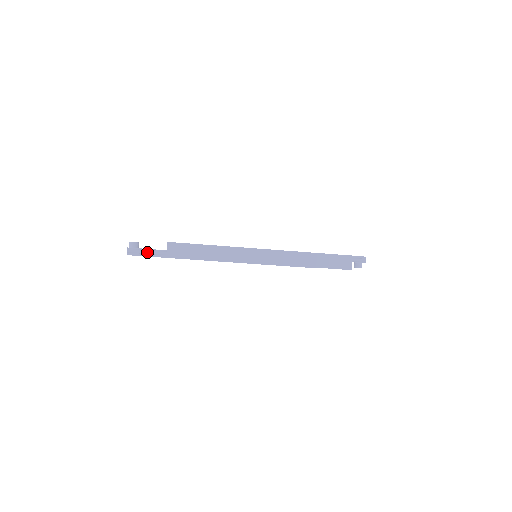
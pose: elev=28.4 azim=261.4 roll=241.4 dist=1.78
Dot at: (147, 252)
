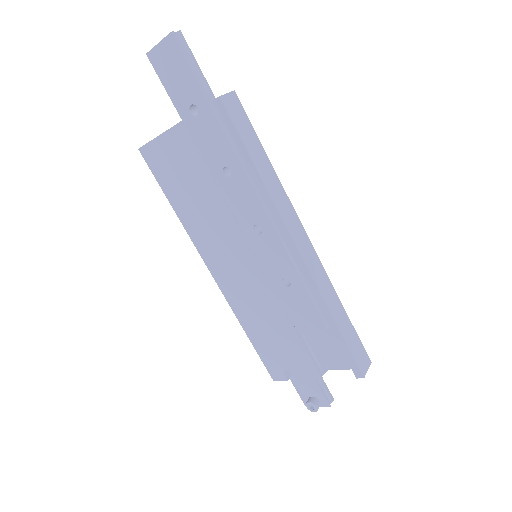
Dot at: (194, 67)
